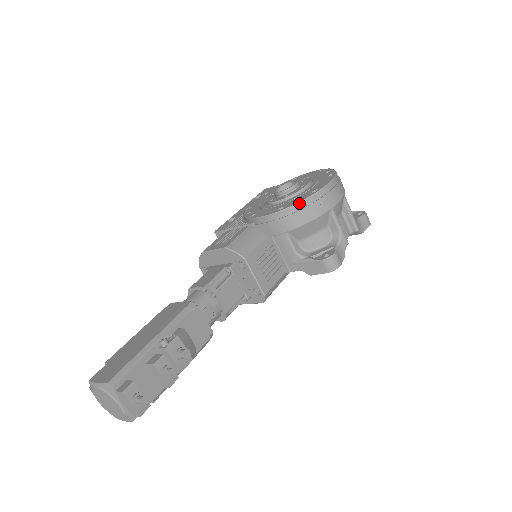
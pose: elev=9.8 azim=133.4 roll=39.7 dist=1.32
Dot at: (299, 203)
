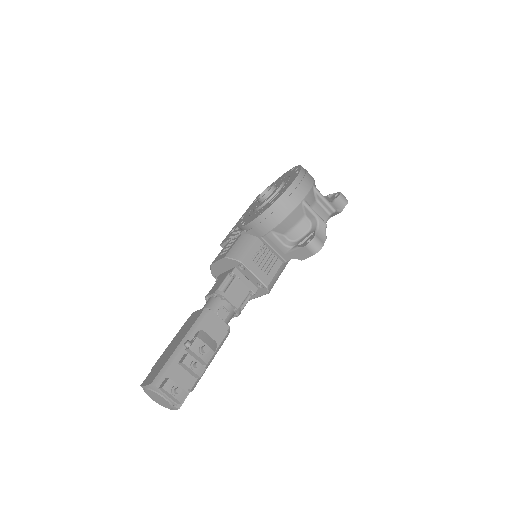
Dot at: (273, 205)
